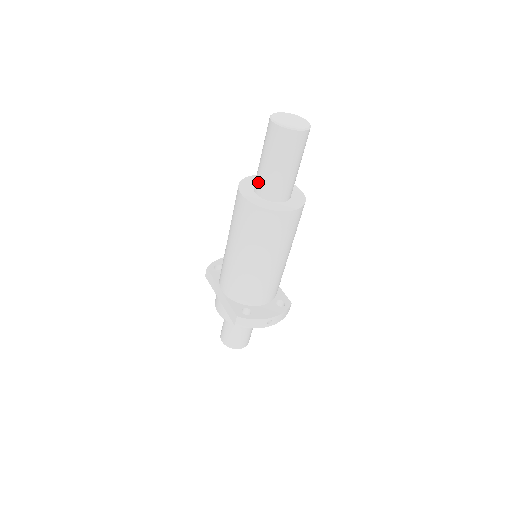
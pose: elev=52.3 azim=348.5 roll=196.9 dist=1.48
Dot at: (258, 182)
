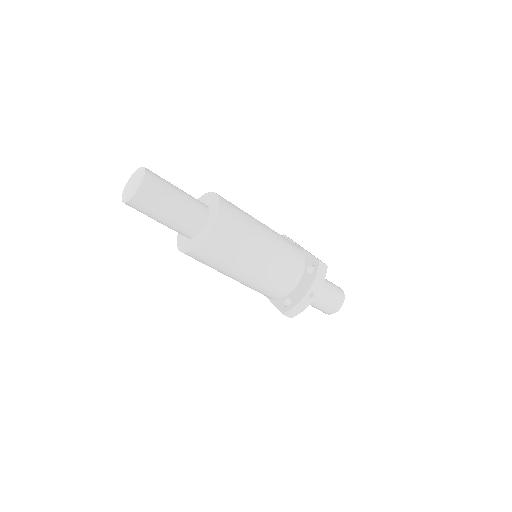
Dot at: occluded
